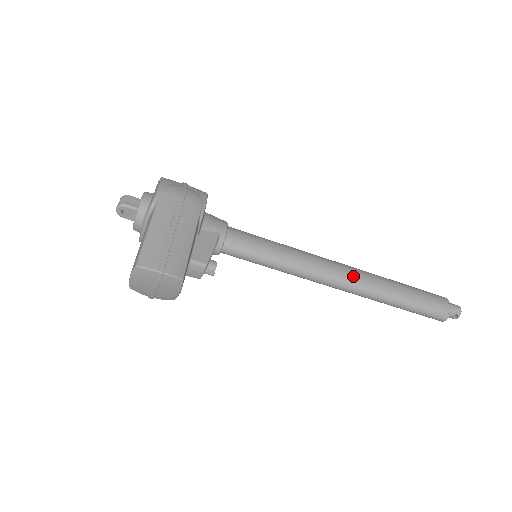
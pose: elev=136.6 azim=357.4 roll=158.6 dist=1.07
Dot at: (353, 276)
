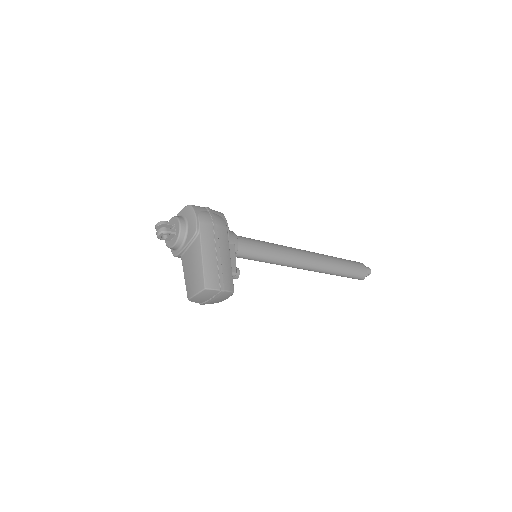
Dot at: (314, 260)
